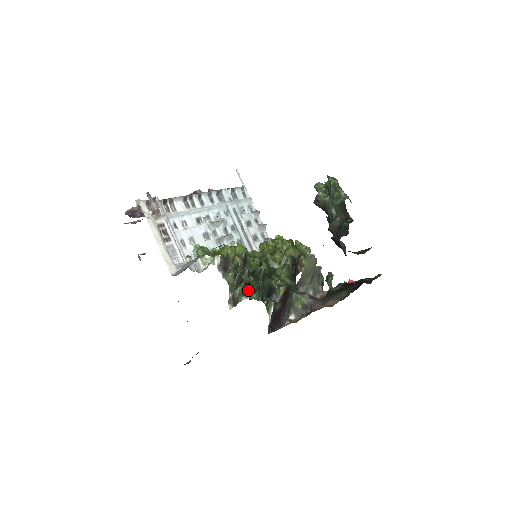
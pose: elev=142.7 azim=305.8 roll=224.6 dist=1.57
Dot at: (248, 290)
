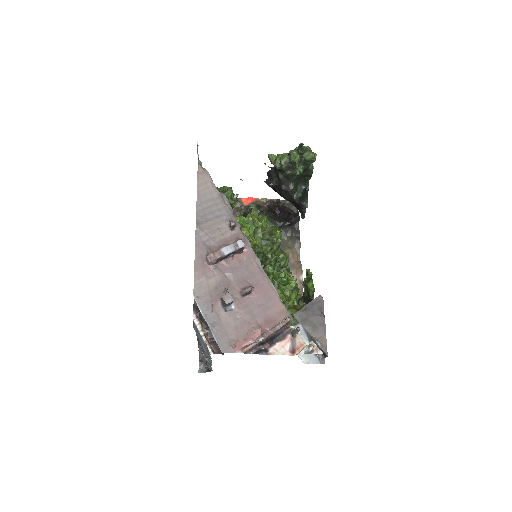
Dot at: occluded
